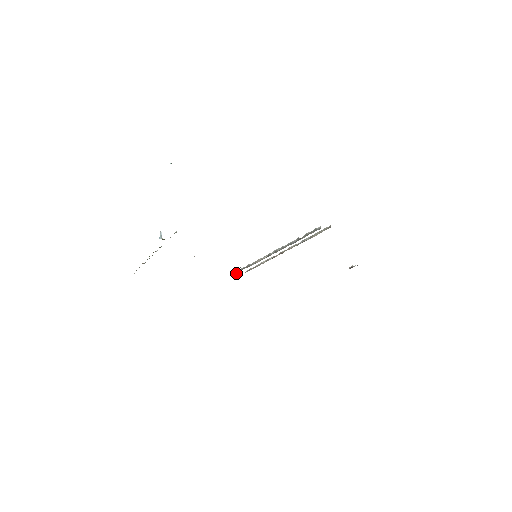
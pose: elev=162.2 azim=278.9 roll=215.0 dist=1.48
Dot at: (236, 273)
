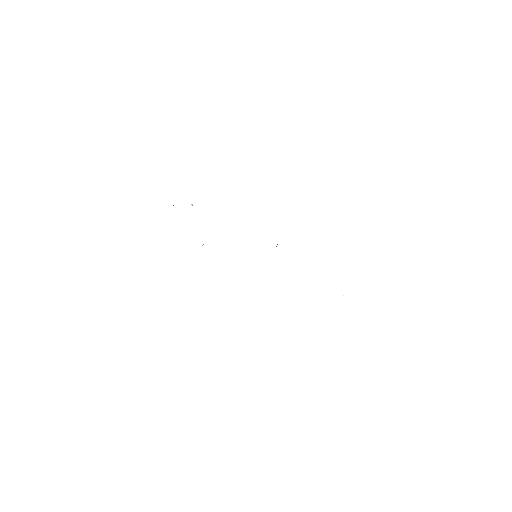
Dot at: occluded
